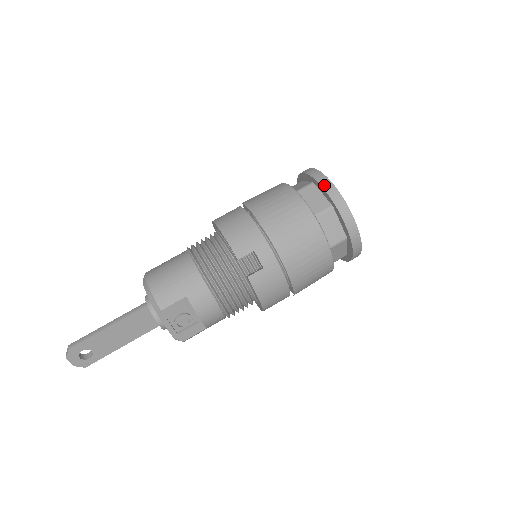
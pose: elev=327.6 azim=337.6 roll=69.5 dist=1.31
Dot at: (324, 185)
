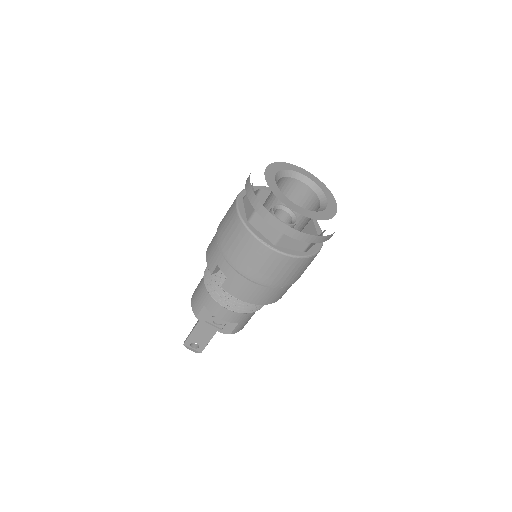
Dot at: (247, 189)
